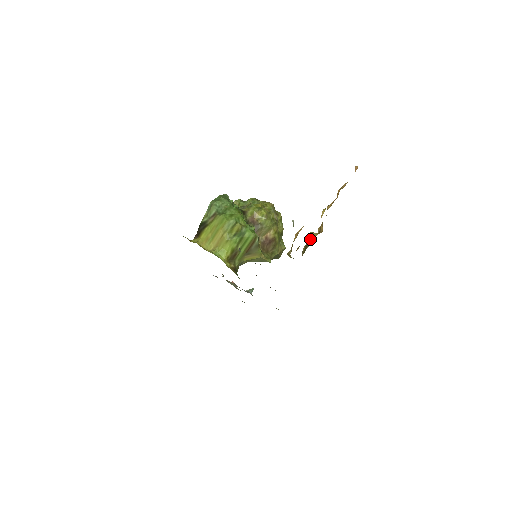
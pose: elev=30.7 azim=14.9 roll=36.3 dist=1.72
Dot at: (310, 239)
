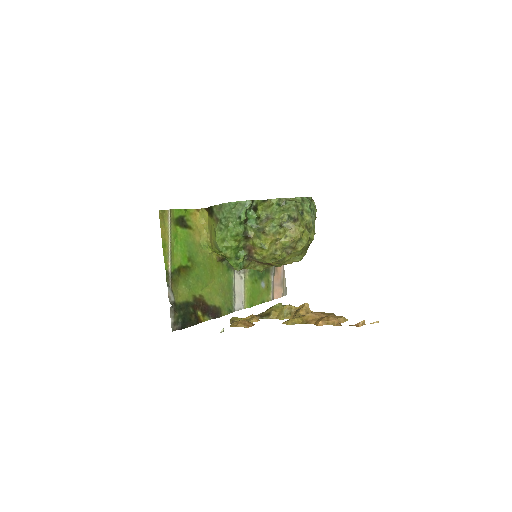
Dot at: (281, 309)
